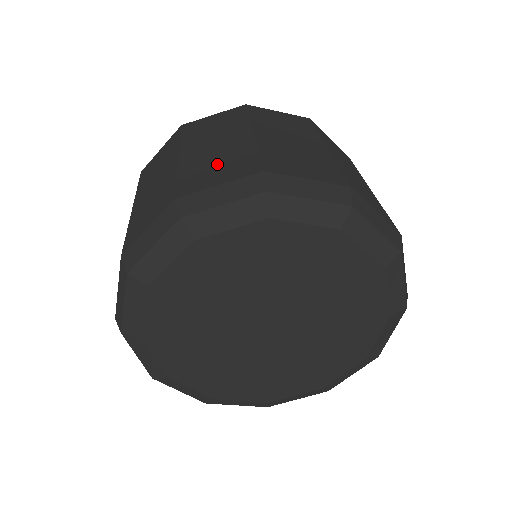
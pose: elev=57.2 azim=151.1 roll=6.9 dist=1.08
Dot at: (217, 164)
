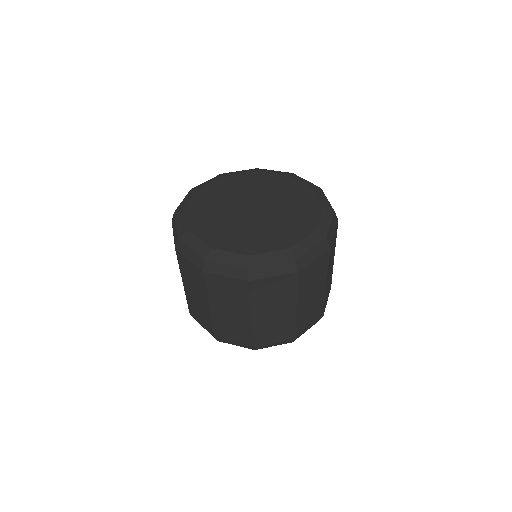
Dot at: (311, 314)
